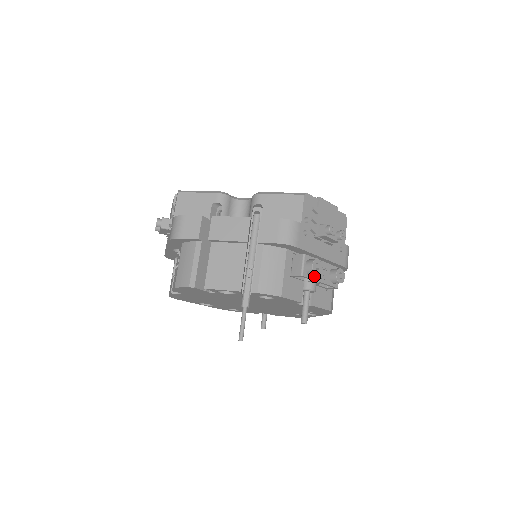
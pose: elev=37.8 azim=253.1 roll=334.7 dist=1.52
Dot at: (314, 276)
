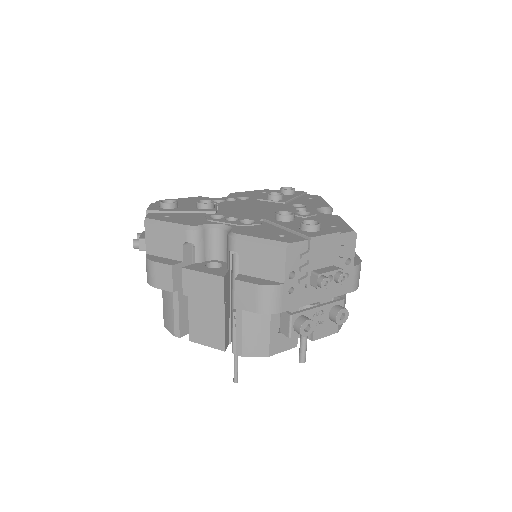
Dot at: occluded
